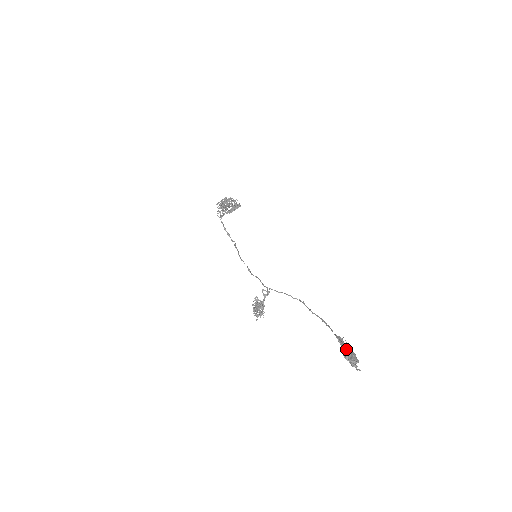
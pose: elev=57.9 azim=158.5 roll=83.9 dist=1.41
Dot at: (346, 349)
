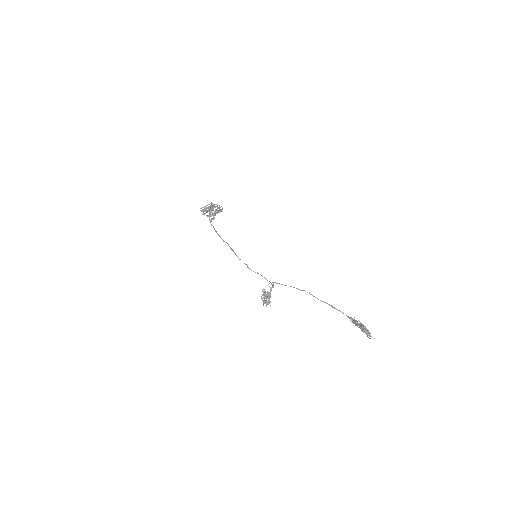
Dot at: (362, 325)
